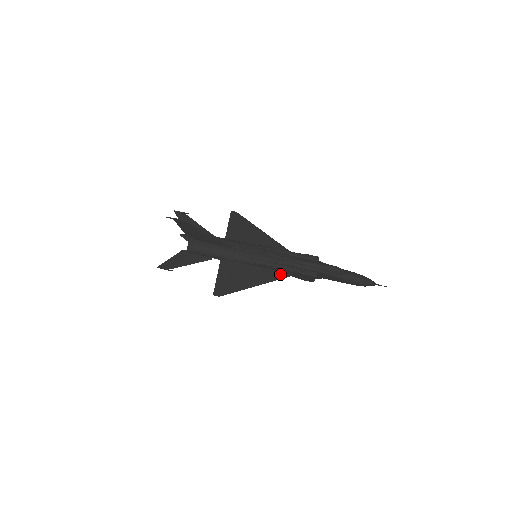
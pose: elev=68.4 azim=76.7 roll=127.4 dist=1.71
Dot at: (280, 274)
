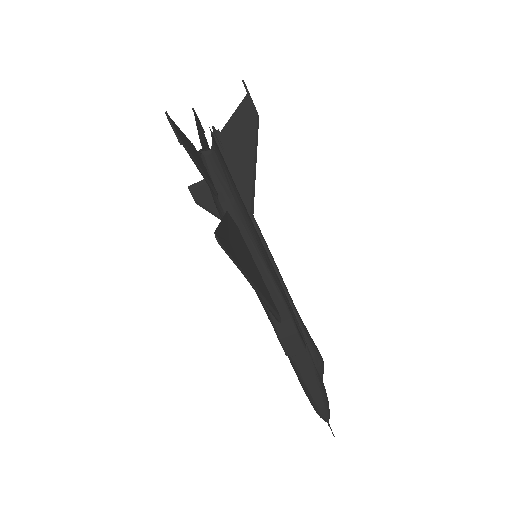
Dot at: (273, 304)
